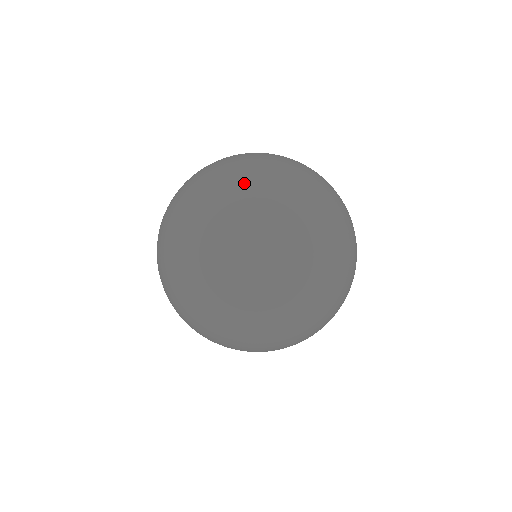
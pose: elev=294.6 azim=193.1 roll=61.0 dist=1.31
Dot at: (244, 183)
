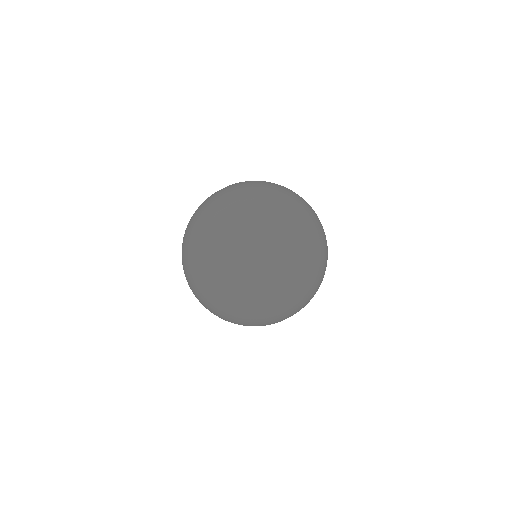
Dot at: (286, 236)
